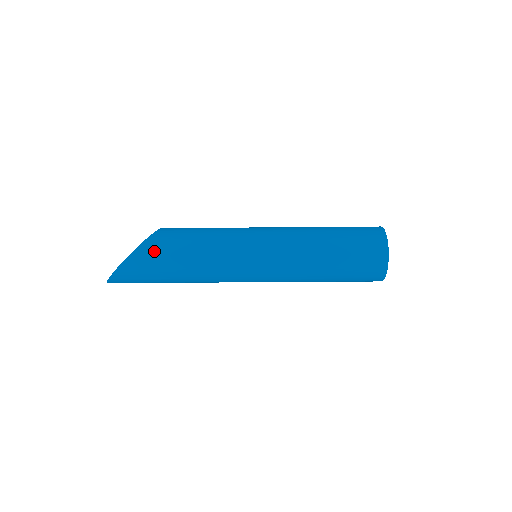
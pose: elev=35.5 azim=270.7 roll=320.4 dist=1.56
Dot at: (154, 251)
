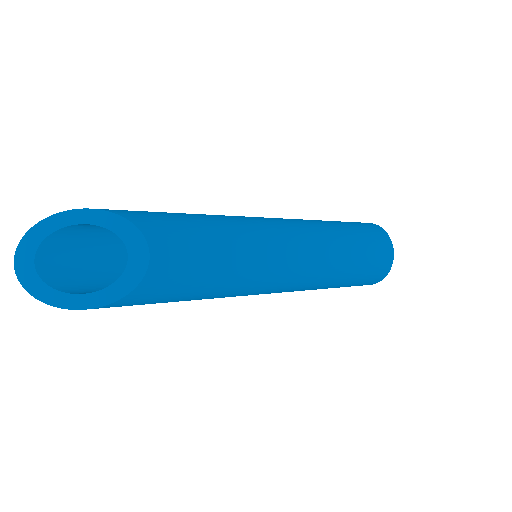
Dot at: occluded
